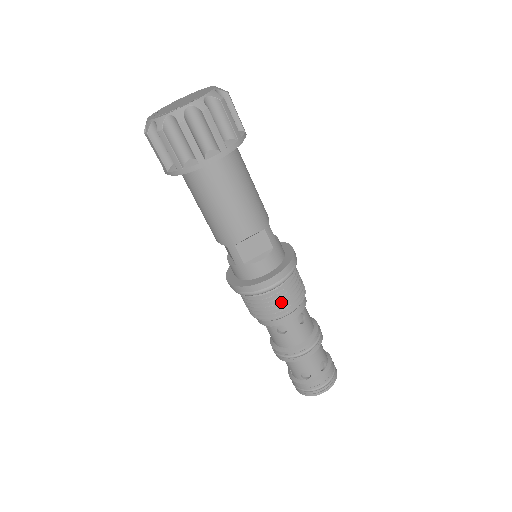
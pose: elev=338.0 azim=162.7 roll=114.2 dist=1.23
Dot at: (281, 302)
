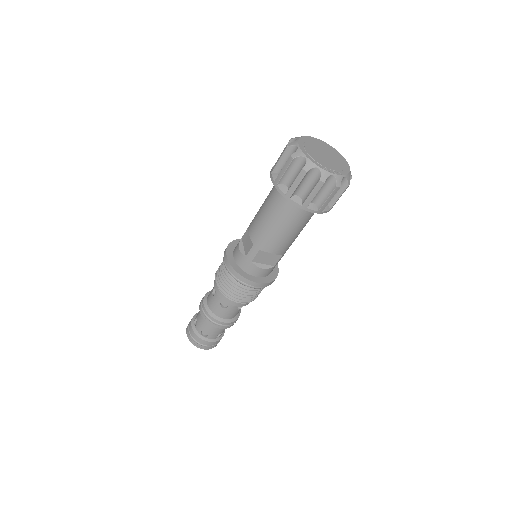
Dot at: (245, 295)
